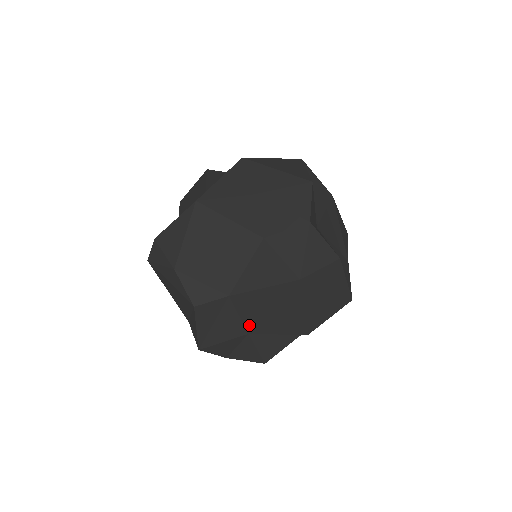
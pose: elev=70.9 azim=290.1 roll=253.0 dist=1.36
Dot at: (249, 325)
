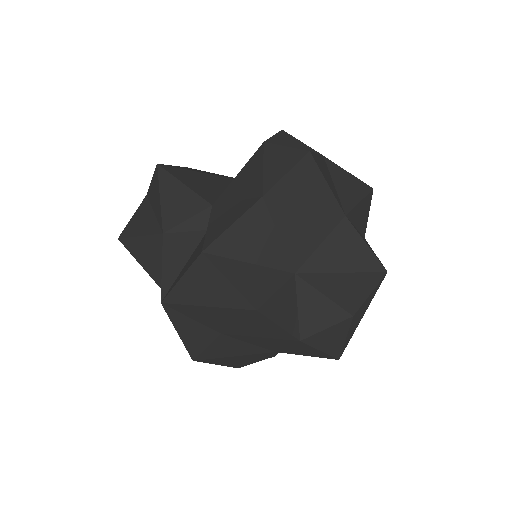
Dot at: occluded
